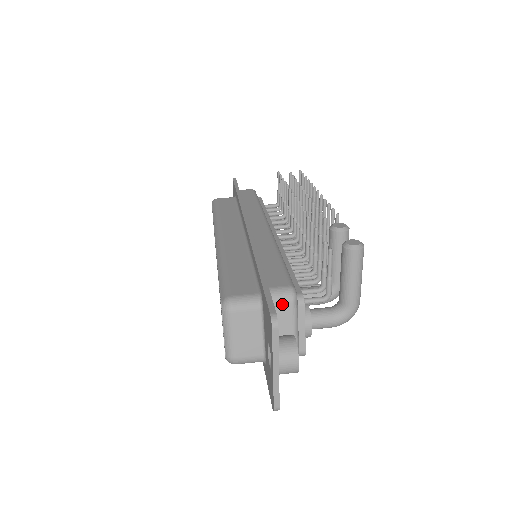
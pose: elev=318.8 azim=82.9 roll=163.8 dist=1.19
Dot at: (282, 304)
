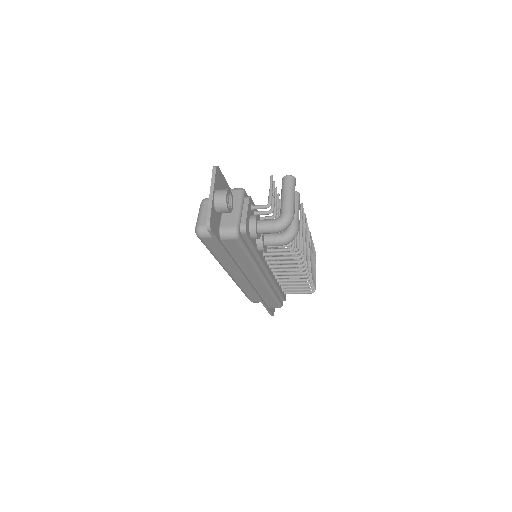
Dot at: (234, 192)
